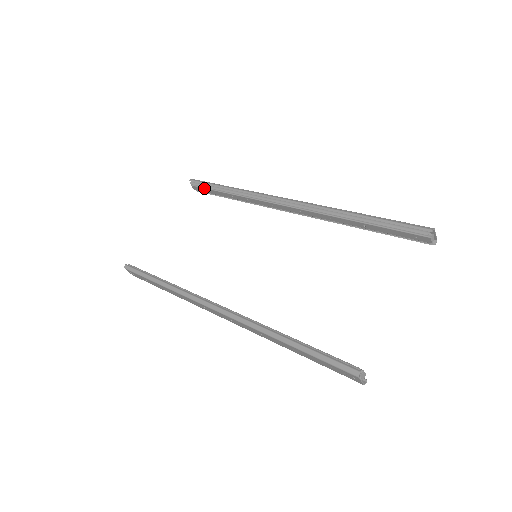
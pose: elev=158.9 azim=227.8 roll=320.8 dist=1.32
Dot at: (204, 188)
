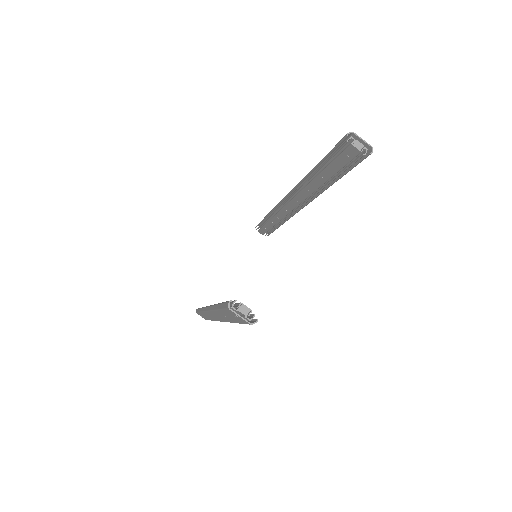
Dot at: (262, 228)
